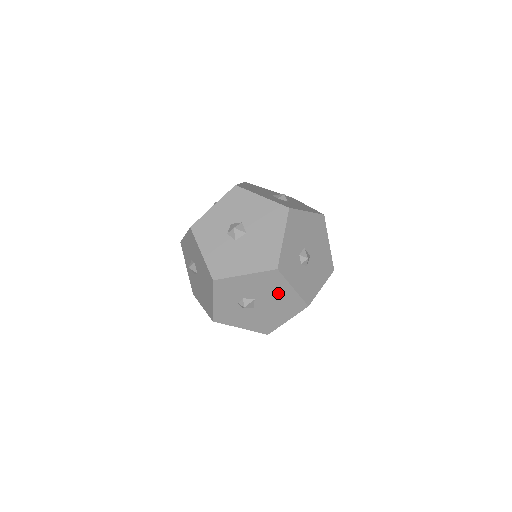
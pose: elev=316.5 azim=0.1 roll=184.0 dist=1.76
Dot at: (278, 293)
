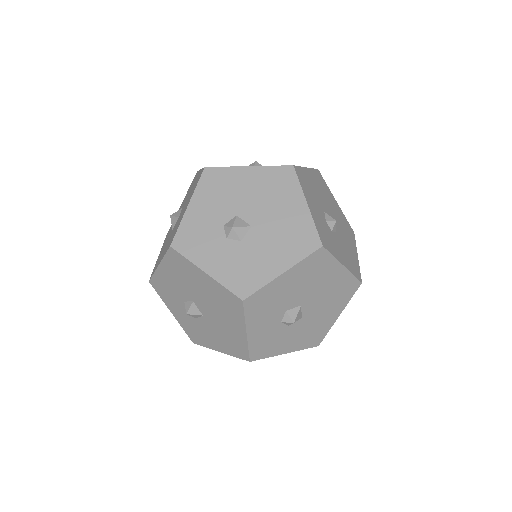
Dot at: (201, 285)
